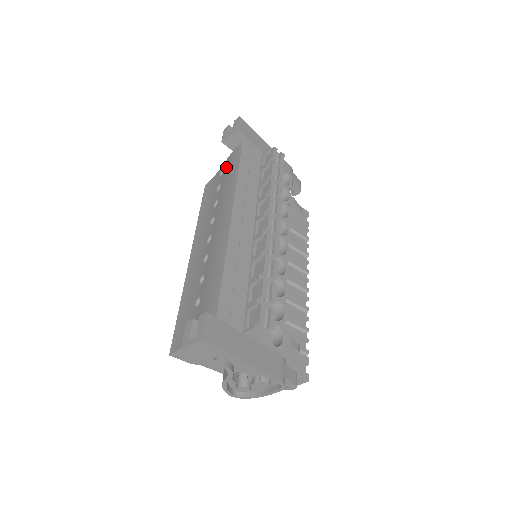
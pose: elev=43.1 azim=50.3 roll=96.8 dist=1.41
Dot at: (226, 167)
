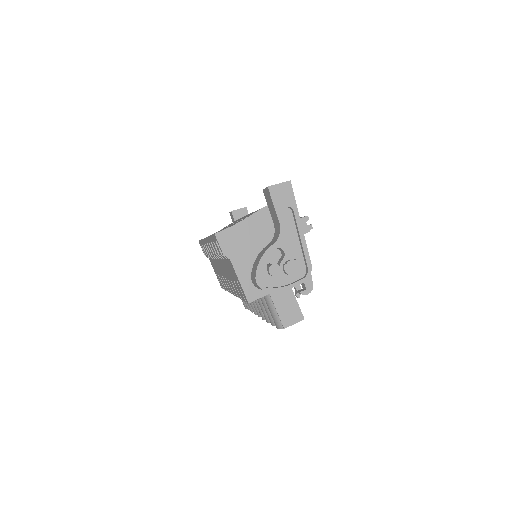
Dot at: occluded
